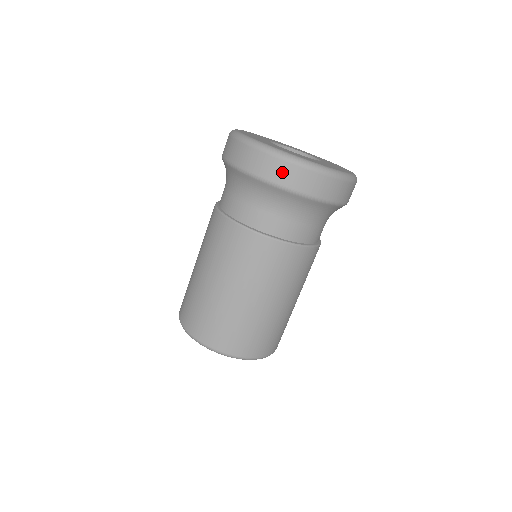
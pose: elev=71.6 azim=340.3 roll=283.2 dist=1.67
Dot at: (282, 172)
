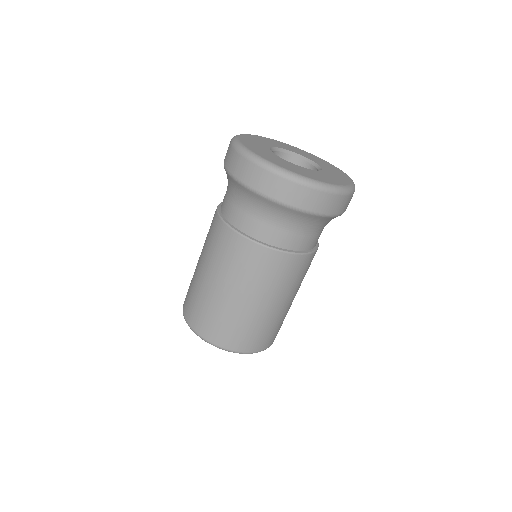
Dot at: (239, 166)
